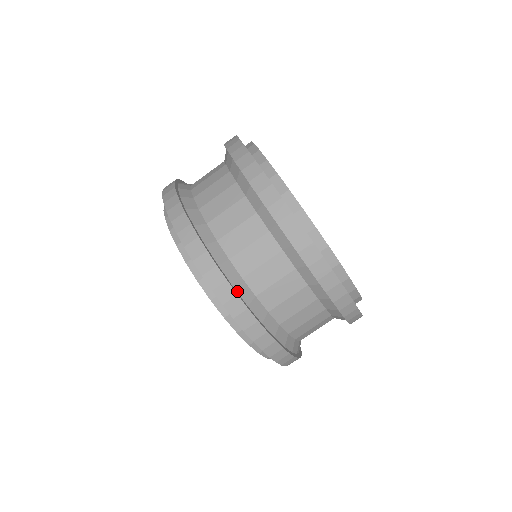
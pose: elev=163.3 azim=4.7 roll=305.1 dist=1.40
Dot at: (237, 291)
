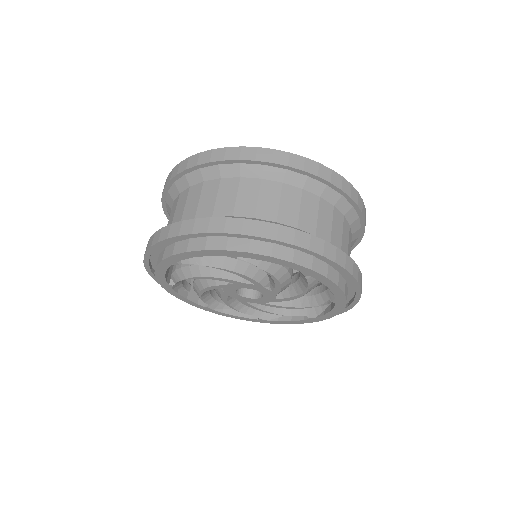
Dot at: occluded
